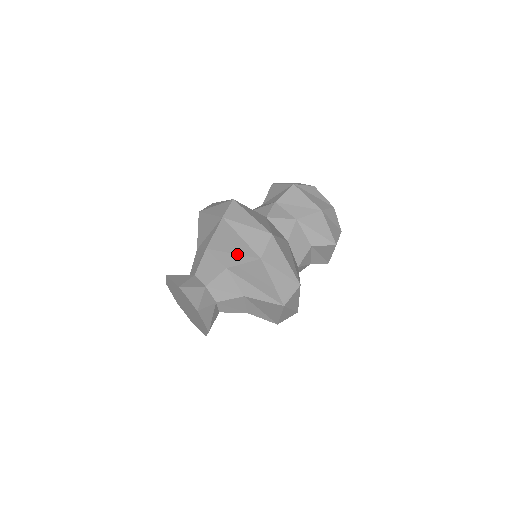
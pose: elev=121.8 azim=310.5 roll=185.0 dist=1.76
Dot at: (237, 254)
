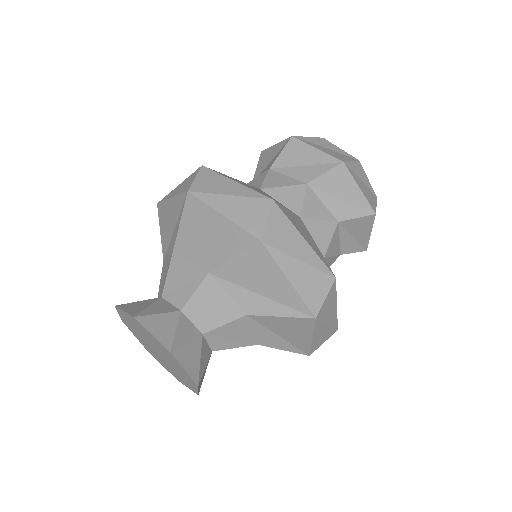
Dot at: (272, 299)
